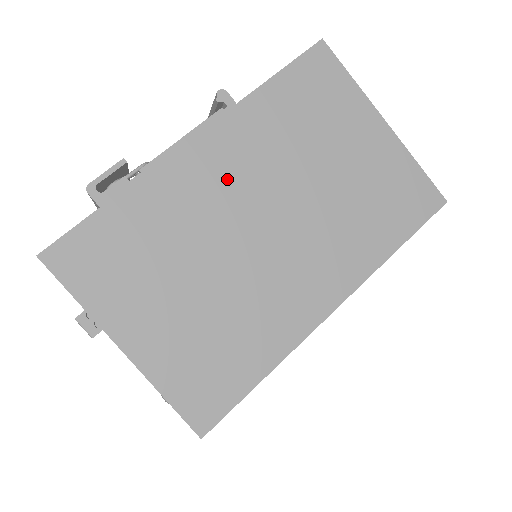
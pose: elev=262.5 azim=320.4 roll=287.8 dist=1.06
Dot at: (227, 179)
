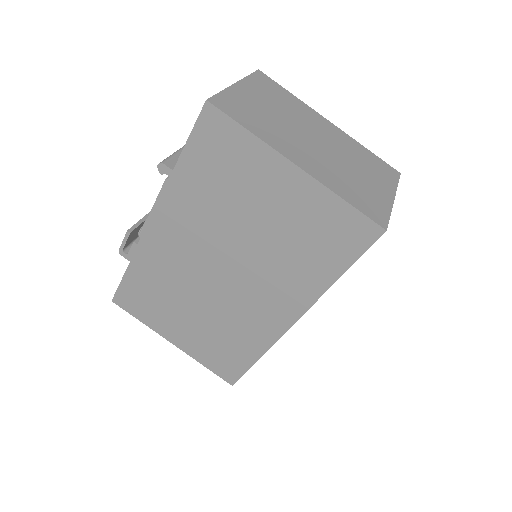
Dot at: (183, 245)
